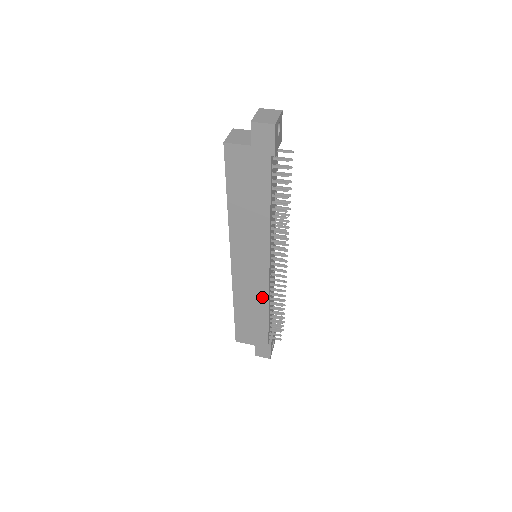
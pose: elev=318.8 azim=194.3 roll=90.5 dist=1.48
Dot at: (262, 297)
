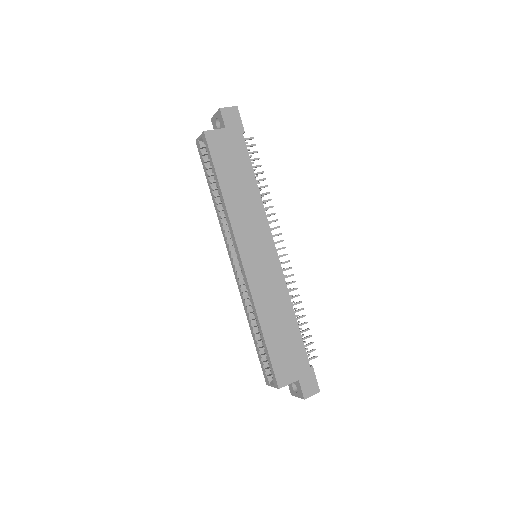
Dot at: (282, 295)
